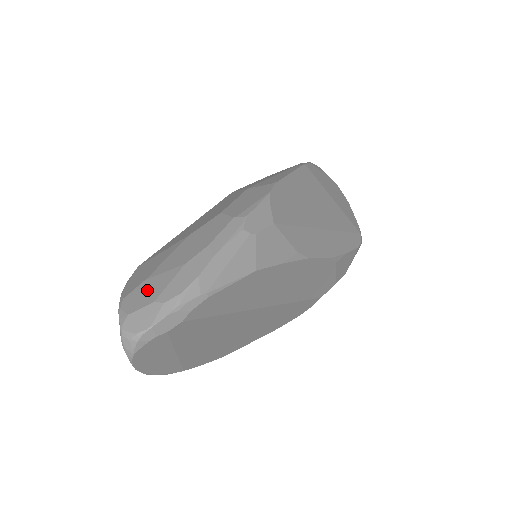
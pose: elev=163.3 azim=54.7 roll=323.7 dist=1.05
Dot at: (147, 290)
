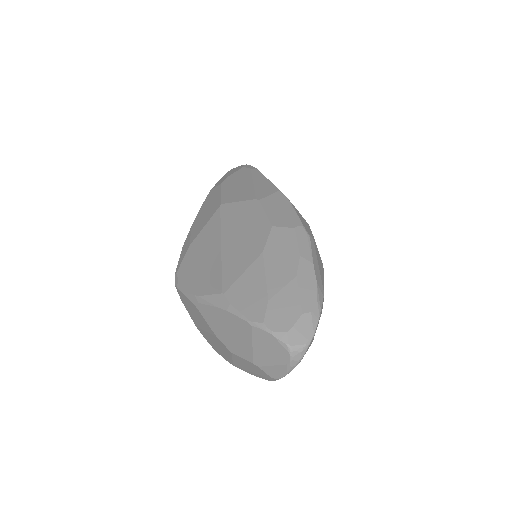
Dot at: (282, 308)
